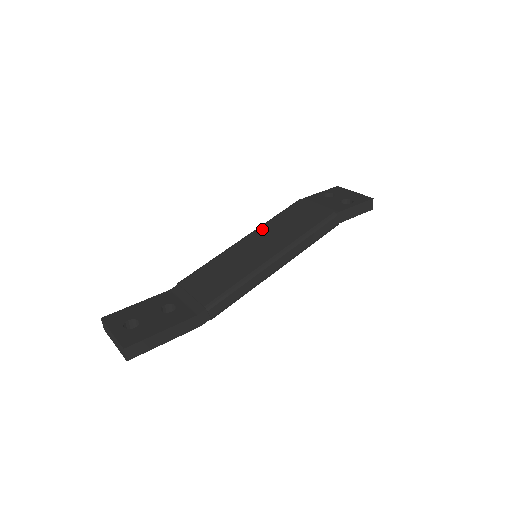
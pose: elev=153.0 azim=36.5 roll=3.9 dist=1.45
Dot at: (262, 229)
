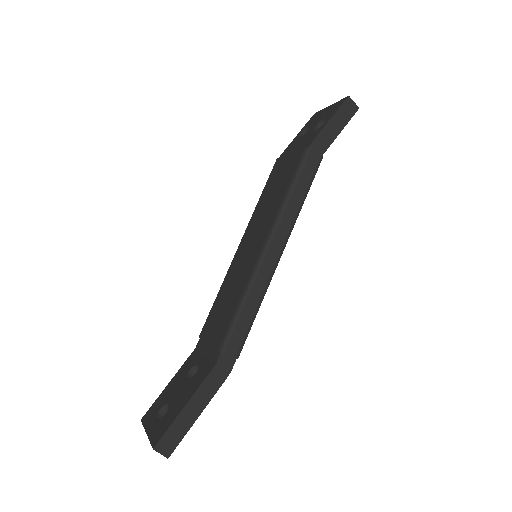
Dot at: (251, 222)
